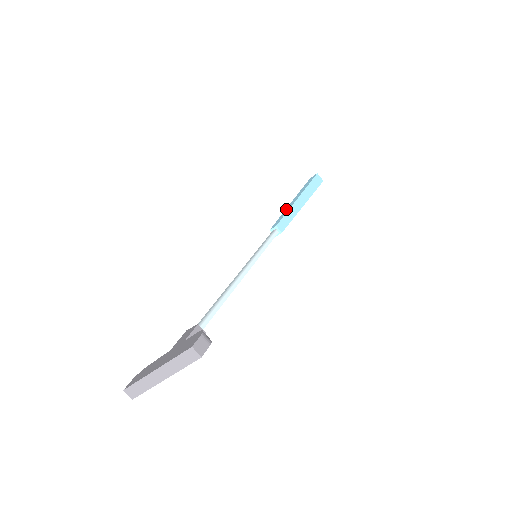
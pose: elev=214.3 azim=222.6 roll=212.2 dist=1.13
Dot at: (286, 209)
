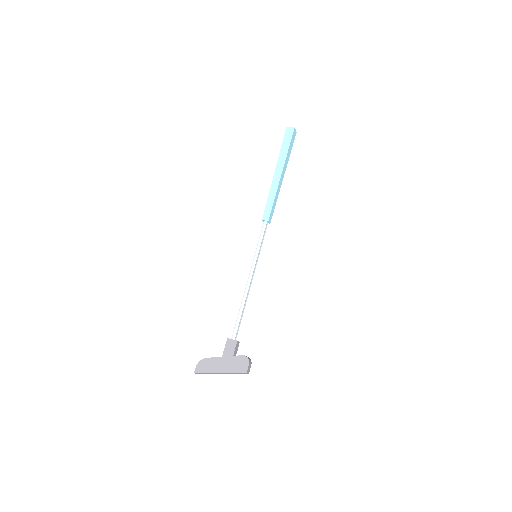
Dot at: (272, 189)
